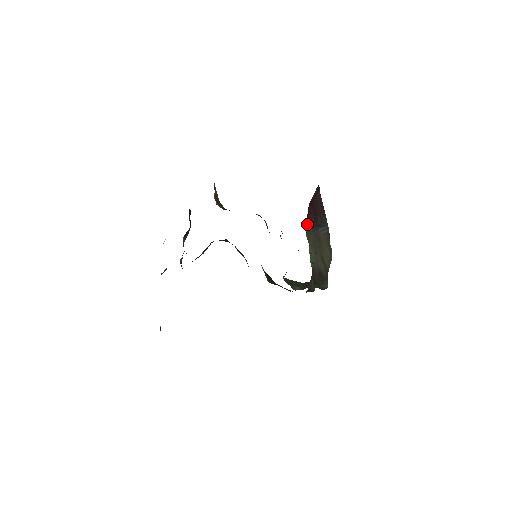
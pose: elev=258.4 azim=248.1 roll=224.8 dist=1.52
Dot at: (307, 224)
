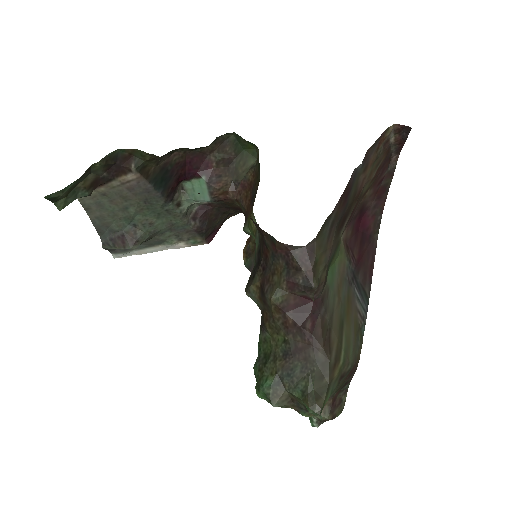
Dot at: (348, 237)
